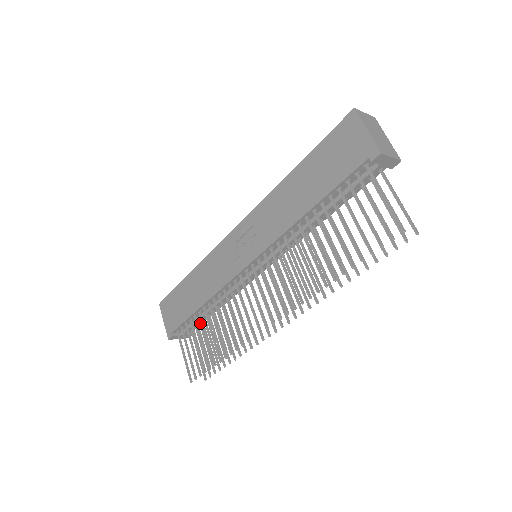
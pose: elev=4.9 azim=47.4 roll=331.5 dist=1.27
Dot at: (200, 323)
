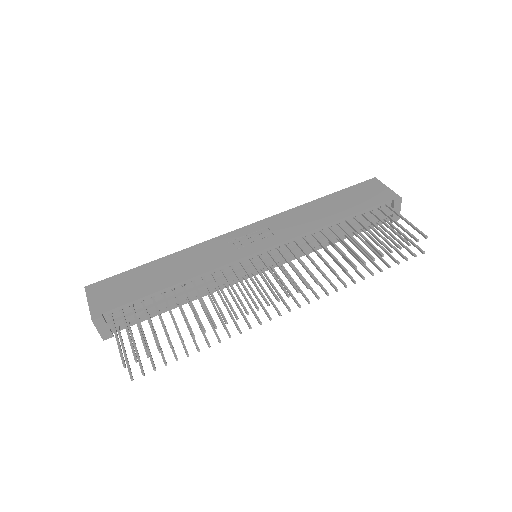
Dot at: (139, 319)
